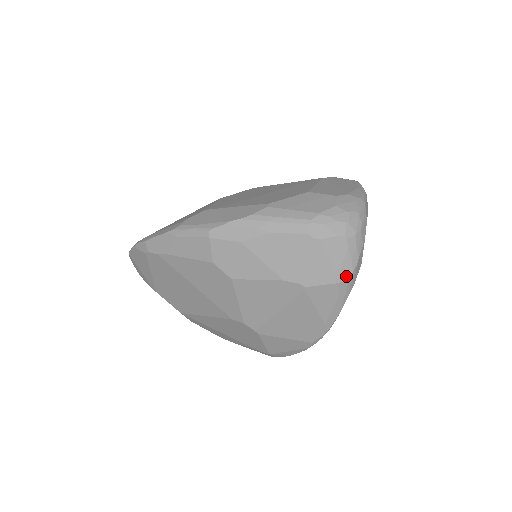
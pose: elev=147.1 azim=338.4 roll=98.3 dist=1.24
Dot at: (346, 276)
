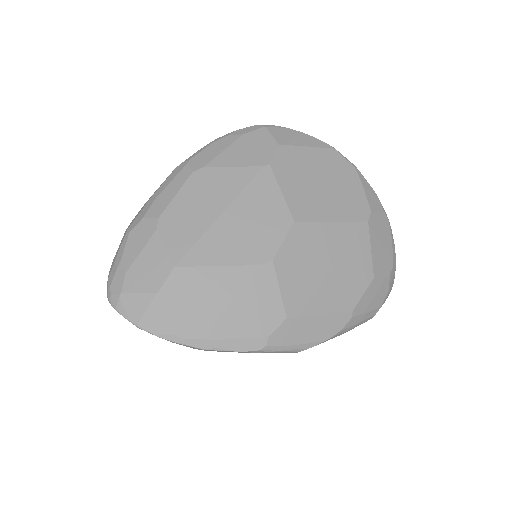
Dot at: occluded
